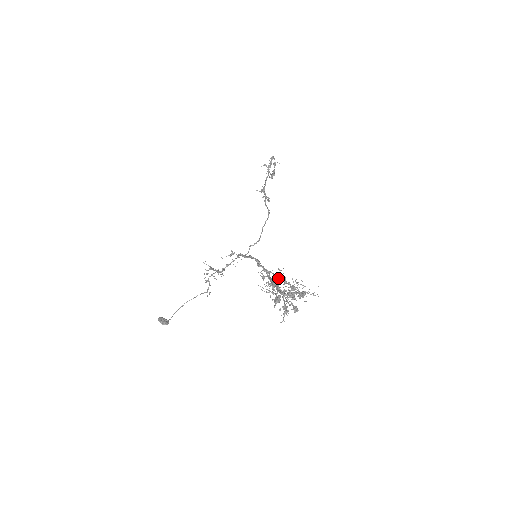
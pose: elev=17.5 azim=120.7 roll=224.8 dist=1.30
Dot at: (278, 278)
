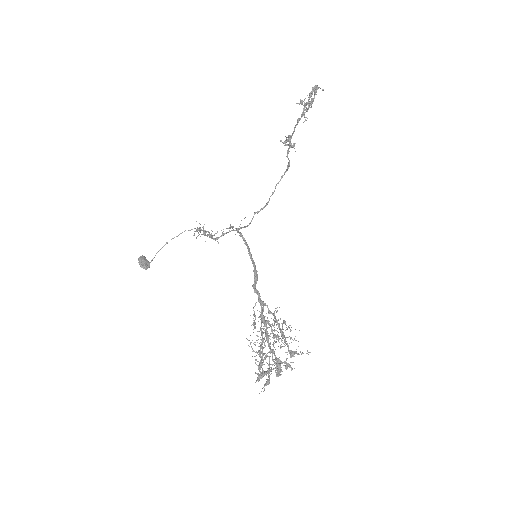
Dot at: occluded
